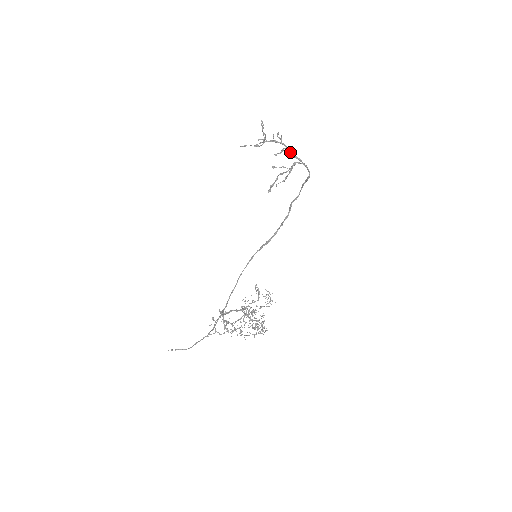
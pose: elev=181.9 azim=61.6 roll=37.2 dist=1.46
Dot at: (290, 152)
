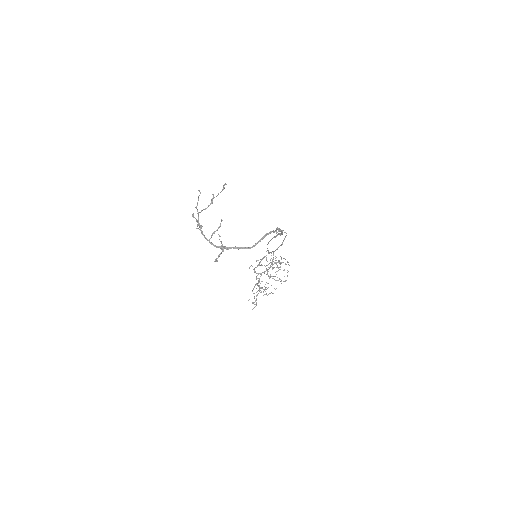
Dot at: (213, 245)
